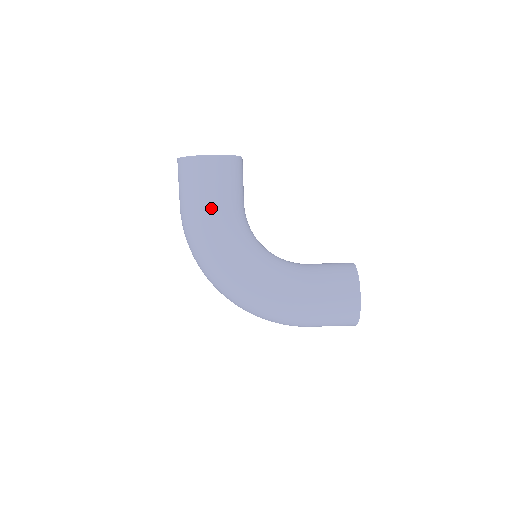
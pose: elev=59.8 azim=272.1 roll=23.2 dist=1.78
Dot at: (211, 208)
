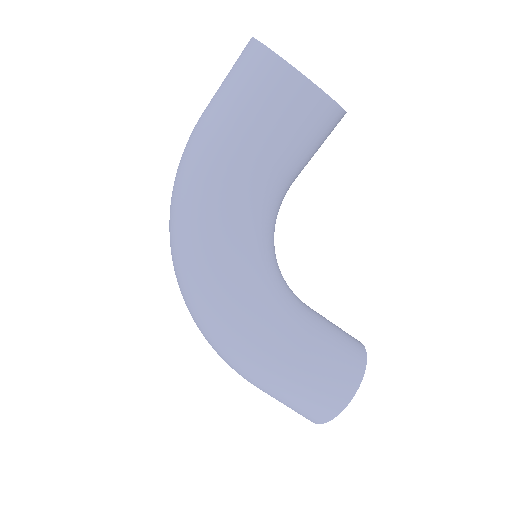
Dot at: (248, 161)
